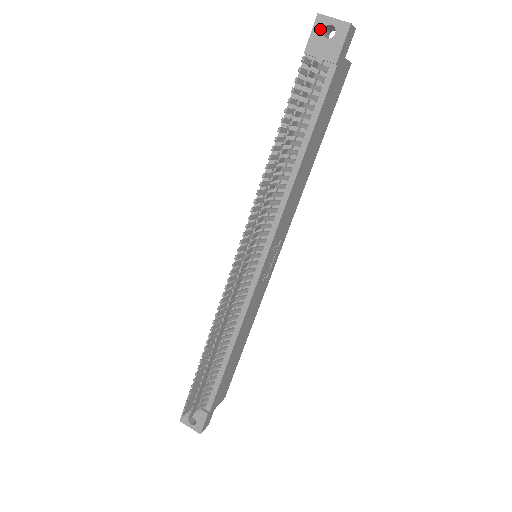
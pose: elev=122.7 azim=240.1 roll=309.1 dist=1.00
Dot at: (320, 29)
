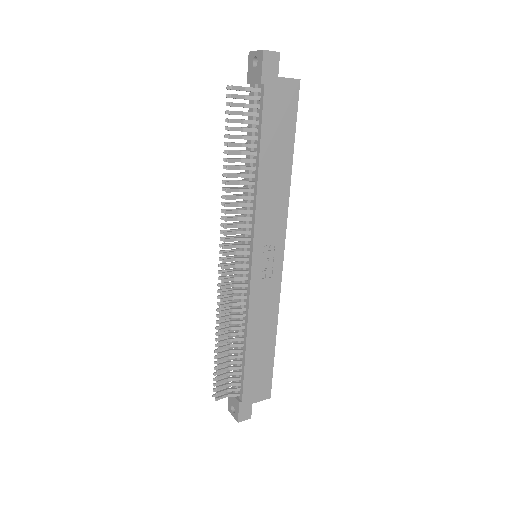
Dot at: (251, 62)
